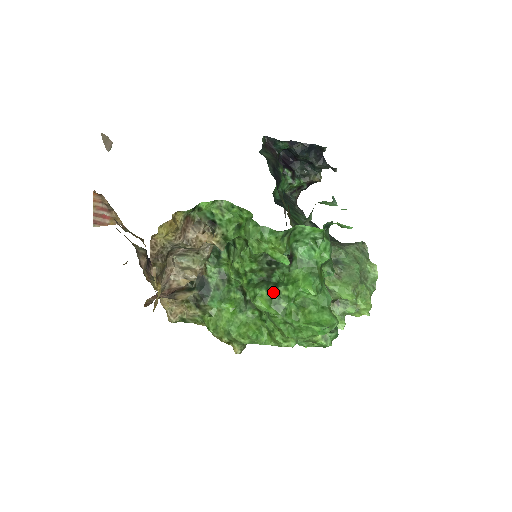
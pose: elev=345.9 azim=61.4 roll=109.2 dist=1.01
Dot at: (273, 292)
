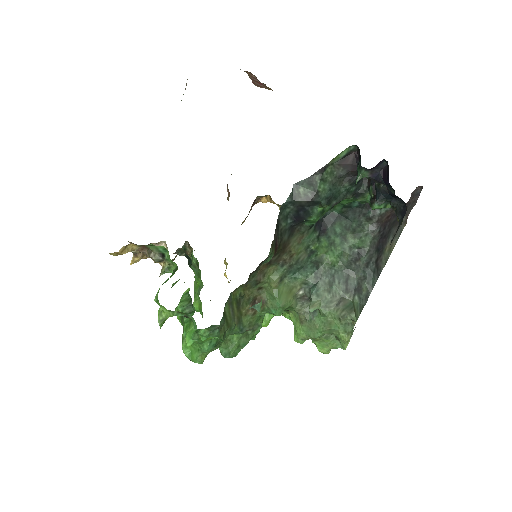
Dot at: (182, 316)
